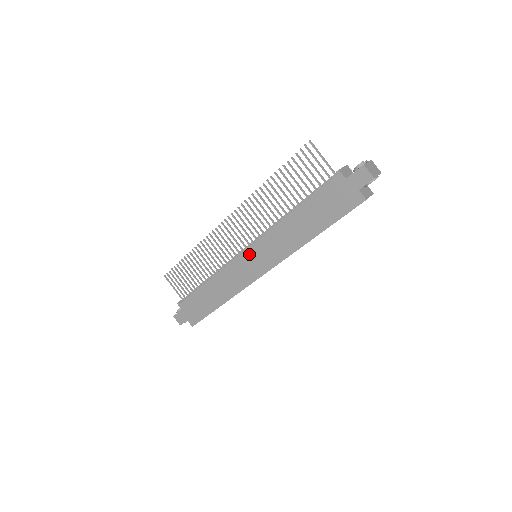
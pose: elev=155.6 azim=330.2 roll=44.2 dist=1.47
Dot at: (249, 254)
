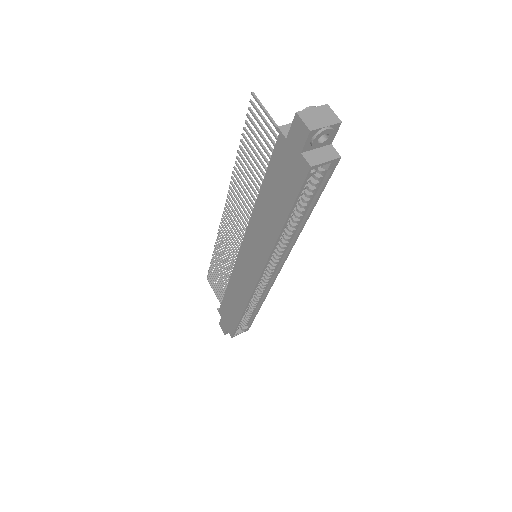
Dot at: (243, 253)
